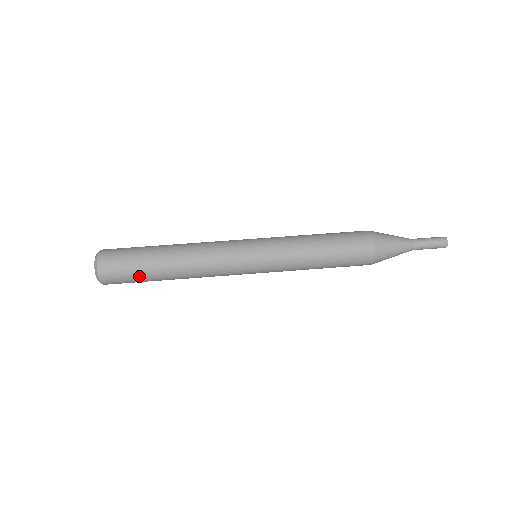
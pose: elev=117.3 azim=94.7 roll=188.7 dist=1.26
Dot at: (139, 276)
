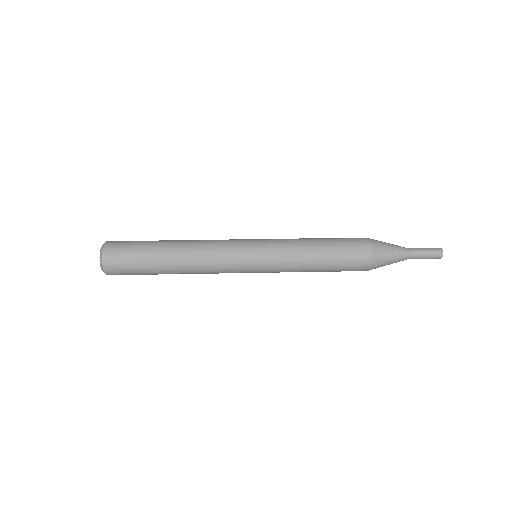
Dot at: (141, 259)
